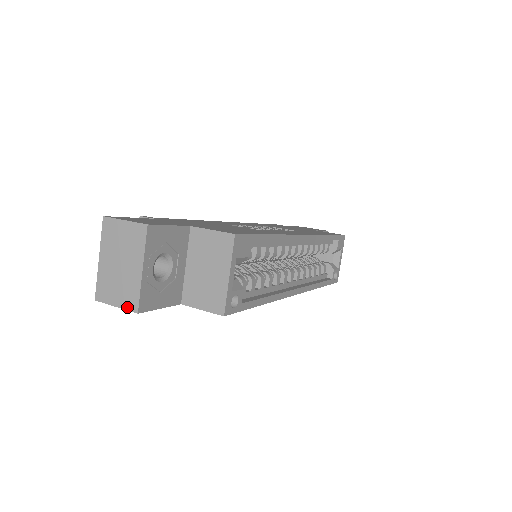
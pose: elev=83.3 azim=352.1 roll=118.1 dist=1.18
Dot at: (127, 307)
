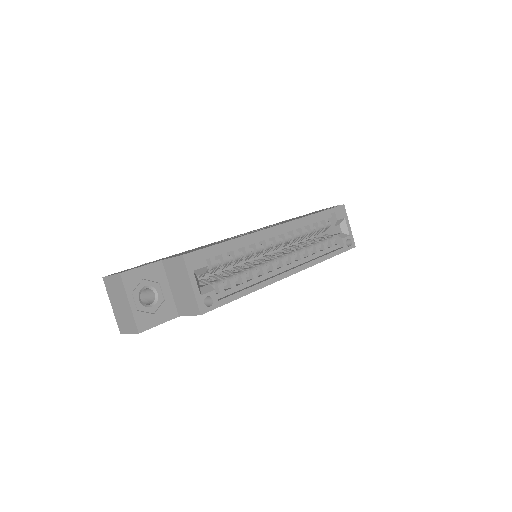
Dot at: (133, 331)
